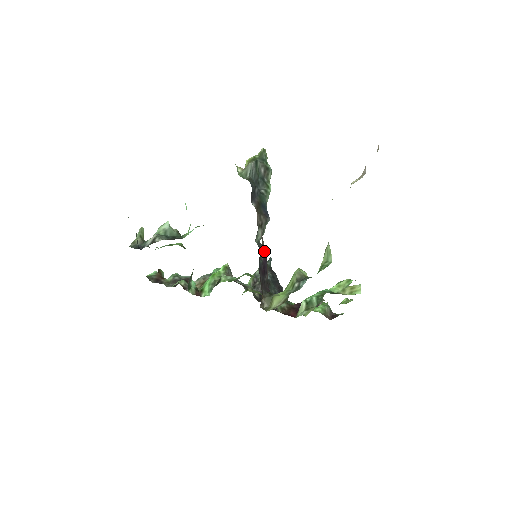
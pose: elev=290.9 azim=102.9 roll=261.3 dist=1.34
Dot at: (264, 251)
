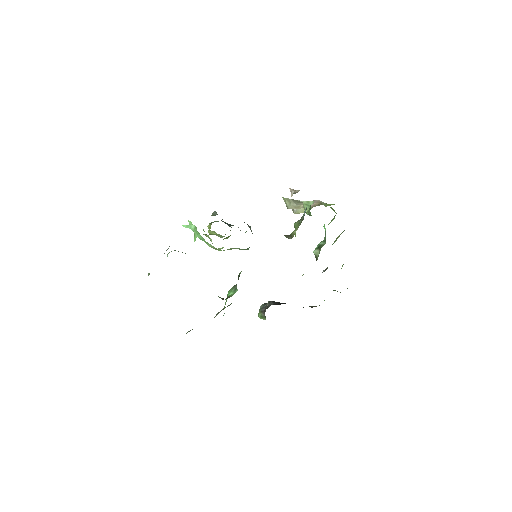
Dot at: occluded
